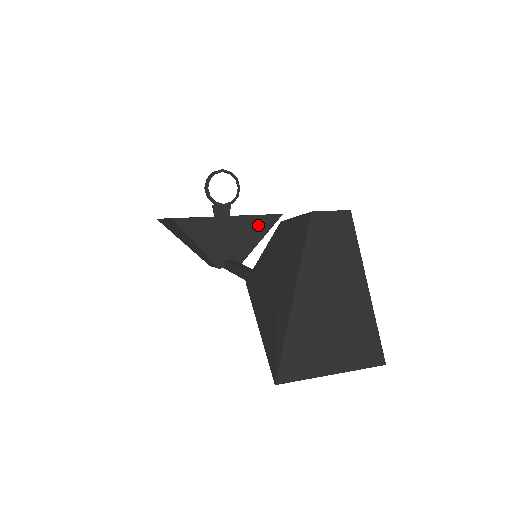
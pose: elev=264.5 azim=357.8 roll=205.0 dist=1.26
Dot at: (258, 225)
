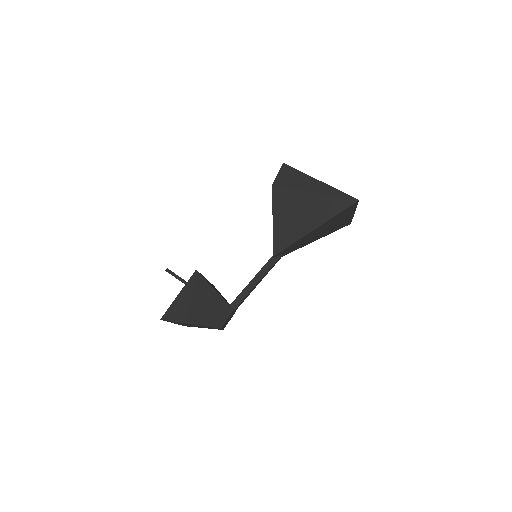
Dot at: occluded
